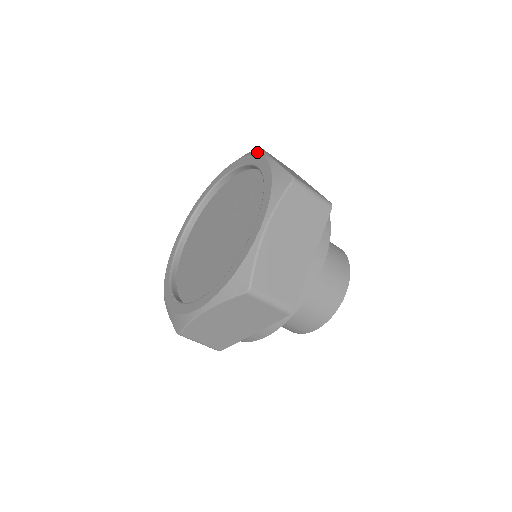
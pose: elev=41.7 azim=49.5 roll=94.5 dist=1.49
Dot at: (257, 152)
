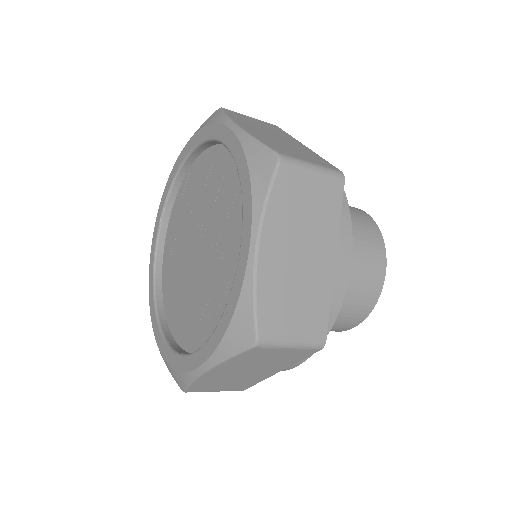
Dot at: (256, 198)
